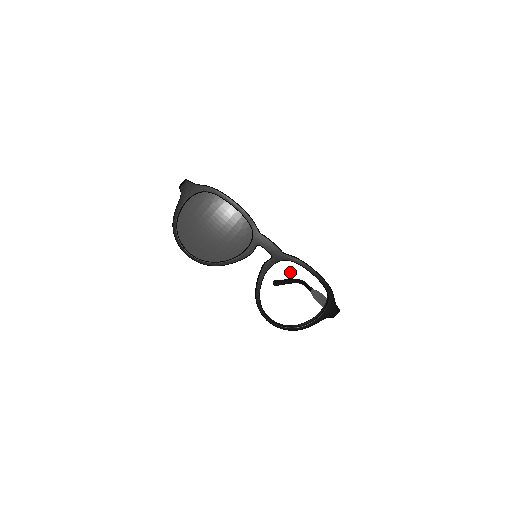
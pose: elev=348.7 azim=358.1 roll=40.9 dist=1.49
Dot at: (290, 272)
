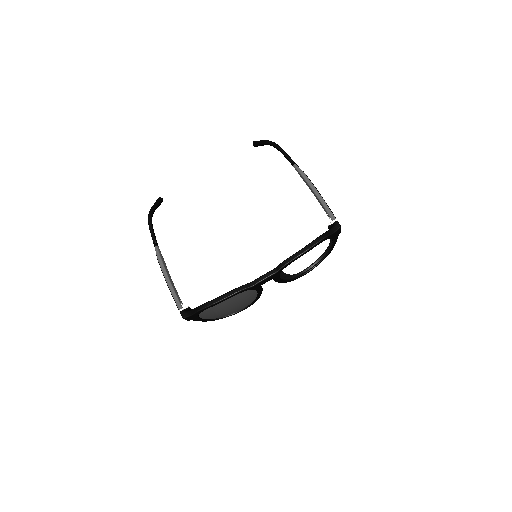
Dot at: (292, 268)
